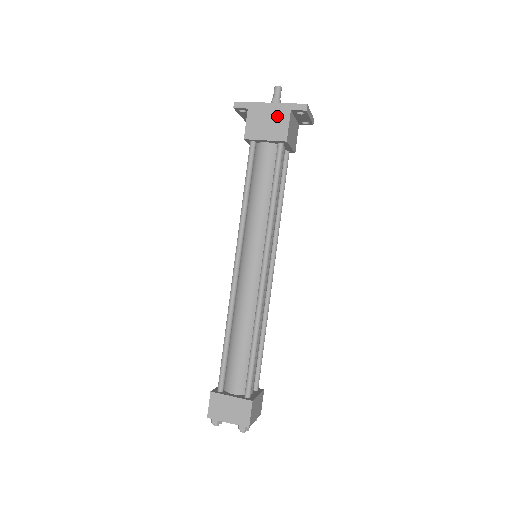
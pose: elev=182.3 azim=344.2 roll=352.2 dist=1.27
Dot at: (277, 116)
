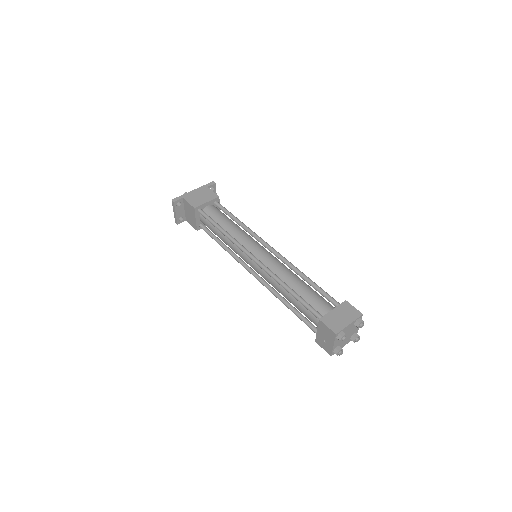
Dot at: (203, 192)
